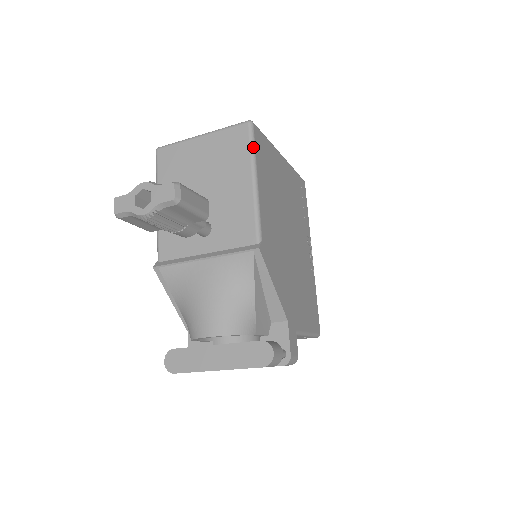
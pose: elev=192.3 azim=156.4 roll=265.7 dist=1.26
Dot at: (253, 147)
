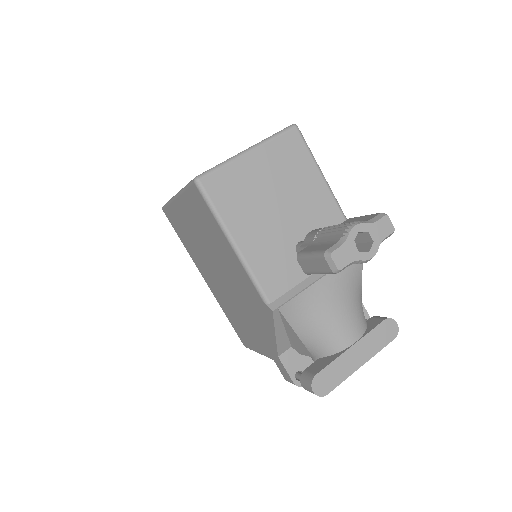
Dot at: (311, 152)
